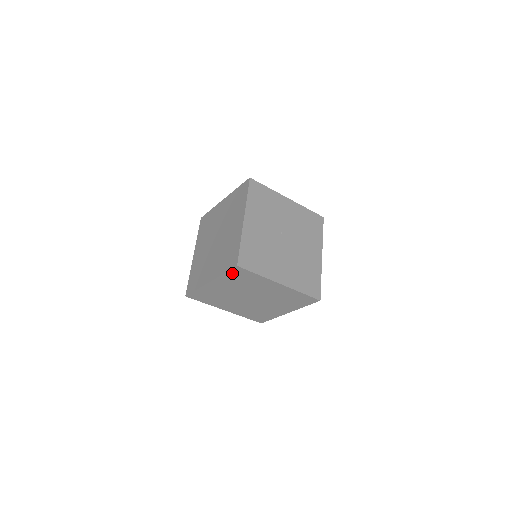
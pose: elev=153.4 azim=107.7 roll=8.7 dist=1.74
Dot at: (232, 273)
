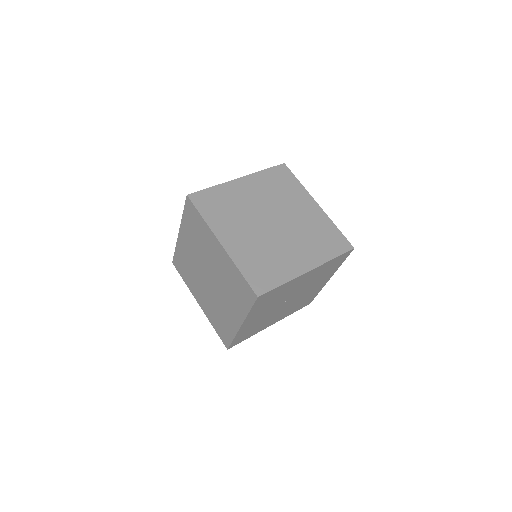
Dot at: occluded
